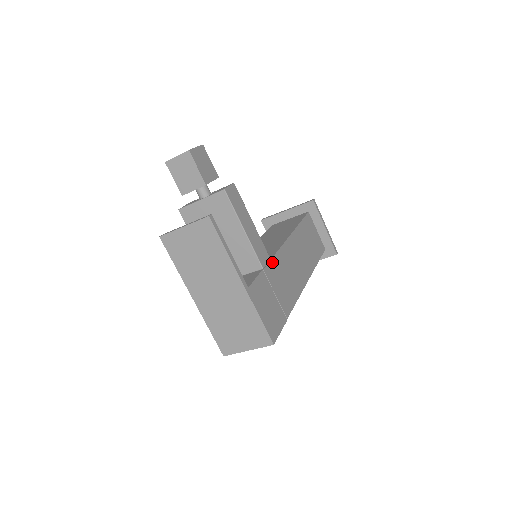
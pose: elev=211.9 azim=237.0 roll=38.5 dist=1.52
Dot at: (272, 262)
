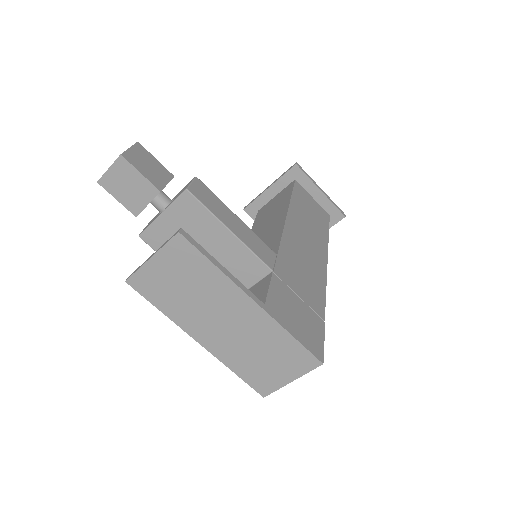
Dot at: (280, 257)
